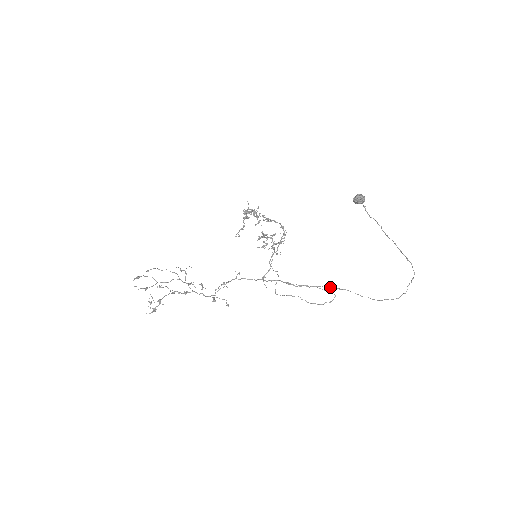
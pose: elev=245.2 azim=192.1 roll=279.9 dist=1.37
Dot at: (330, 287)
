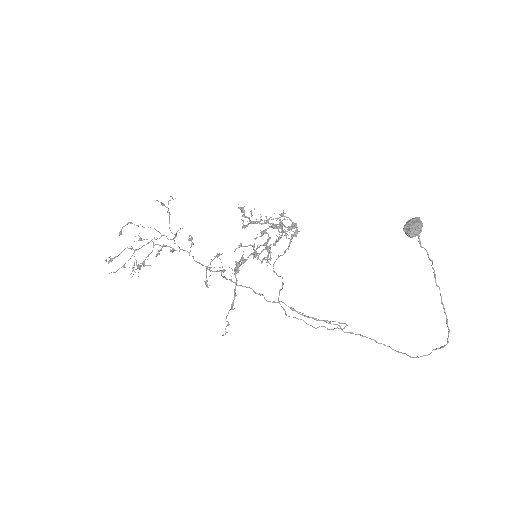
Dot at: (342, 330)
